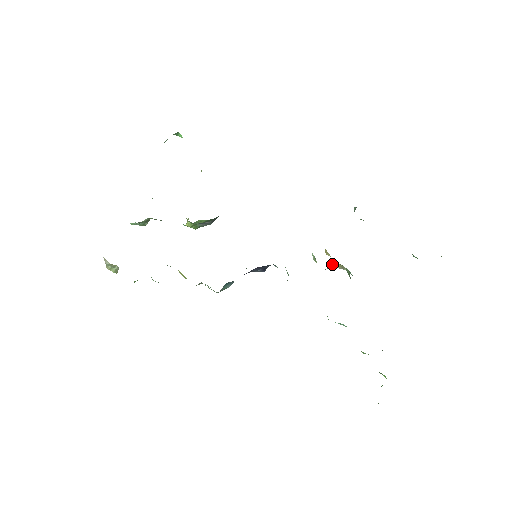
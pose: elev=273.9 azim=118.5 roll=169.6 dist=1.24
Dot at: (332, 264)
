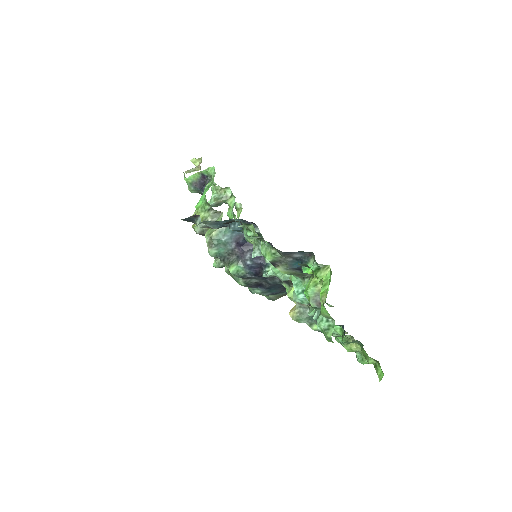
Dot at: occluded
